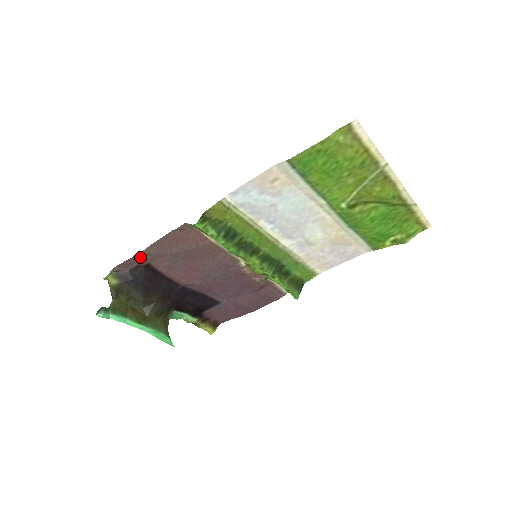
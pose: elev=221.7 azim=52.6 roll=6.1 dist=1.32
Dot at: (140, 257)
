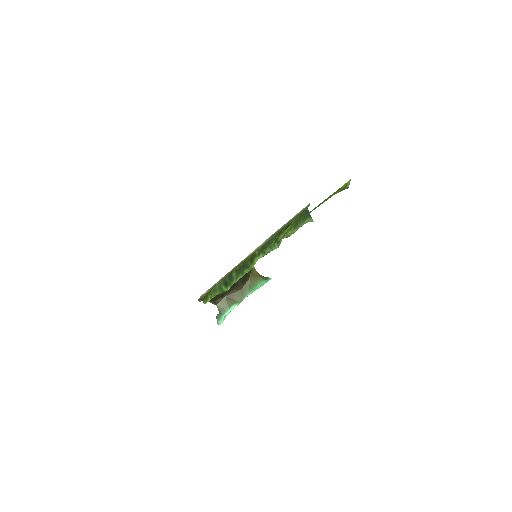
Dot at: occluded
